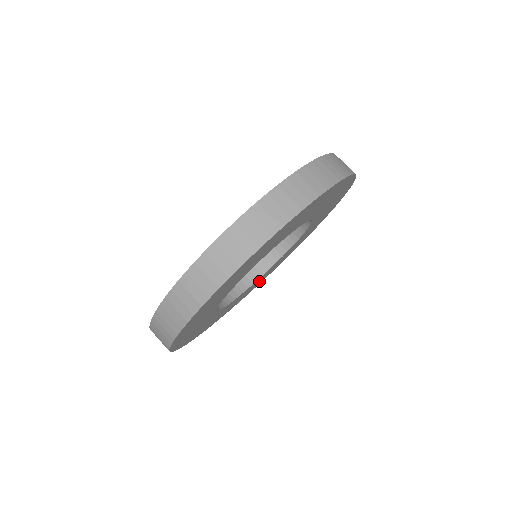
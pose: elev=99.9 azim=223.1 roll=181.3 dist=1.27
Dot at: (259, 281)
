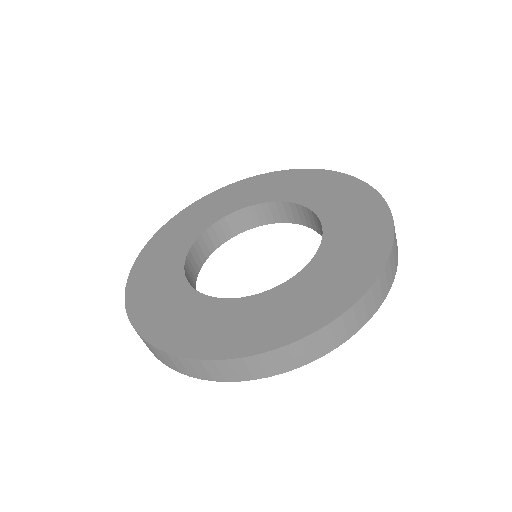
Dot at: occluded
